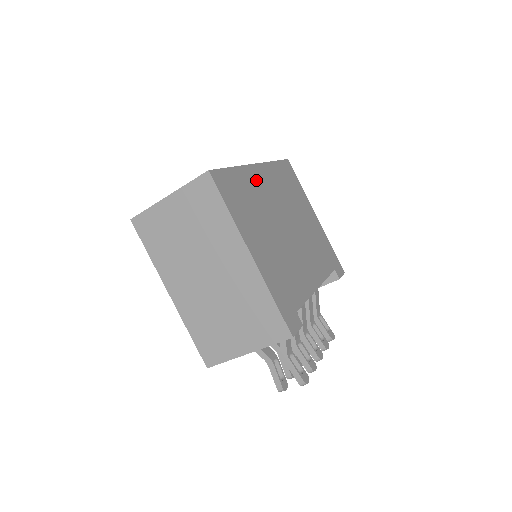
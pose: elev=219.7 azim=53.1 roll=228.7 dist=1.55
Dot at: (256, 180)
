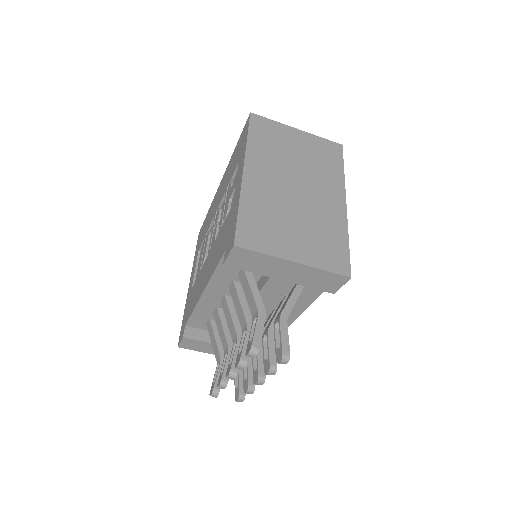
Dot at: occluded
